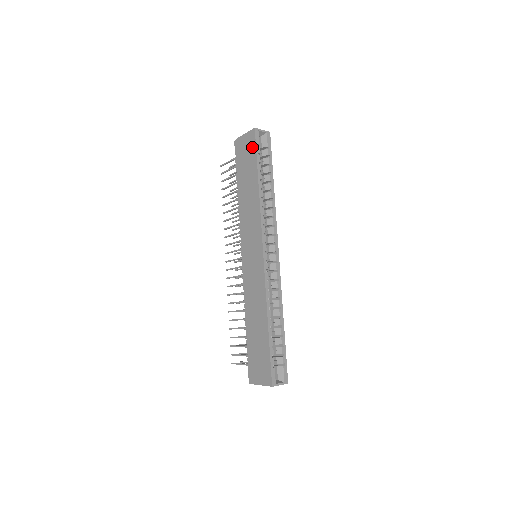
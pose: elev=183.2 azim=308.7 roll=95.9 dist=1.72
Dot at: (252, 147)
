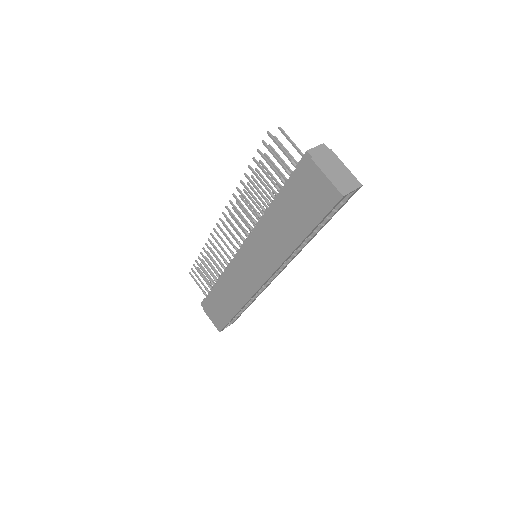
Dot at: (322, 206)
